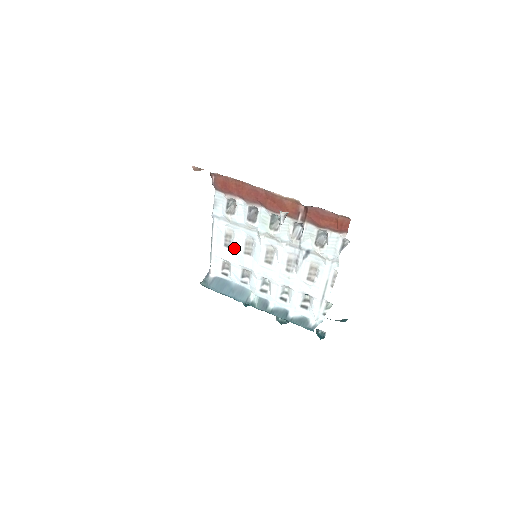
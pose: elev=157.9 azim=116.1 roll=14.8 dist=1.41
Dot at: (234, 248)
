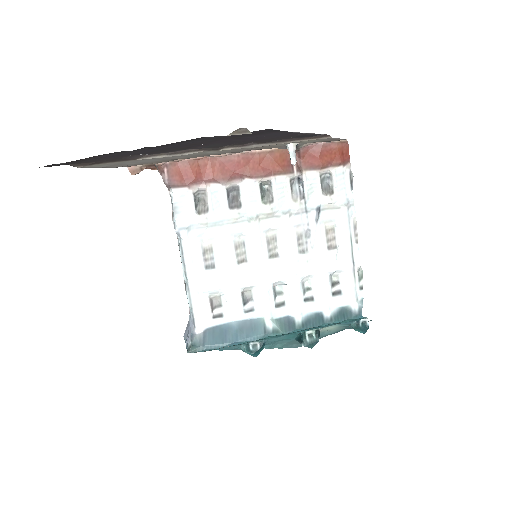
Dot at: (221, 264)
